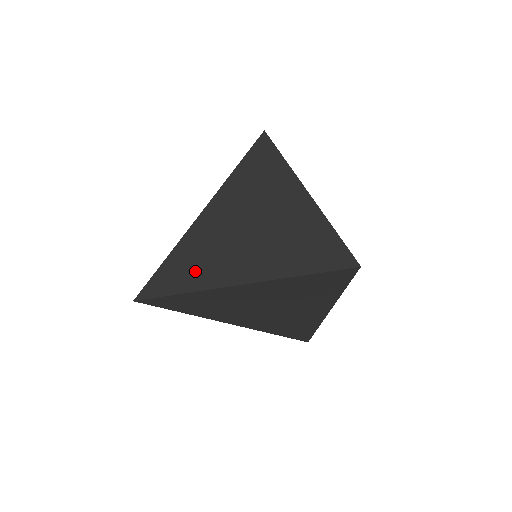
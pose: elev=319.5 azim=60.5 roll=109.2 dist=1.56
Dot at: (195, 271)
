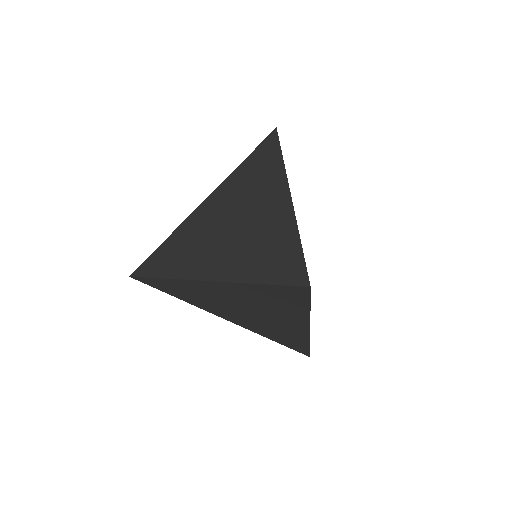
Dot at: (178, 259)
